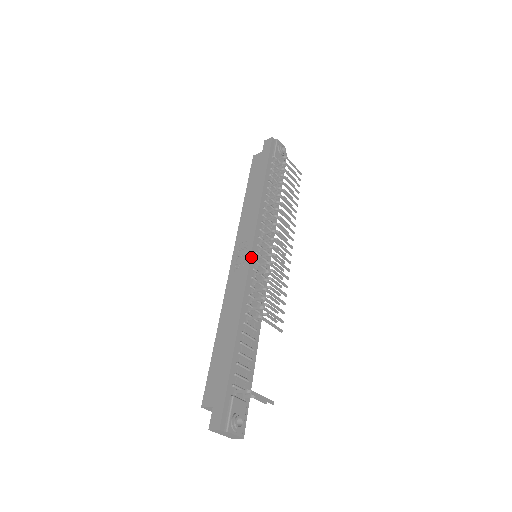
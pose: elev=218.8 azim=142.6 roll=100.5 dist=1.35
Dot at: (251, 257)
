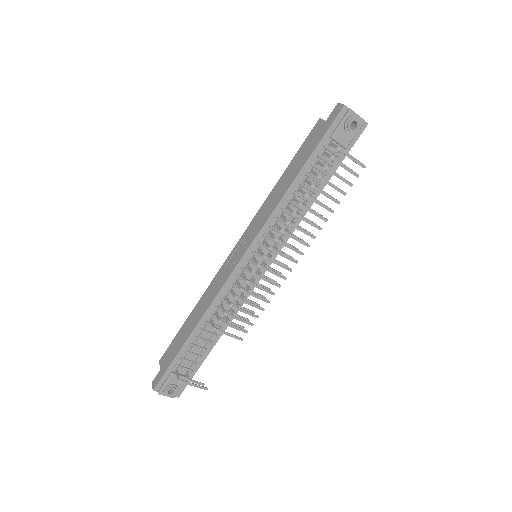
Dot at: (238, 264)
